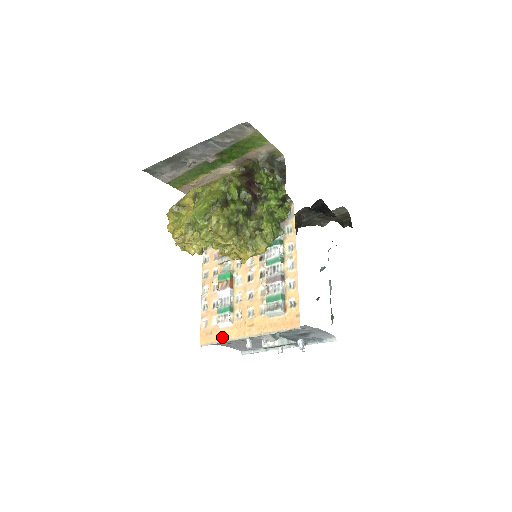
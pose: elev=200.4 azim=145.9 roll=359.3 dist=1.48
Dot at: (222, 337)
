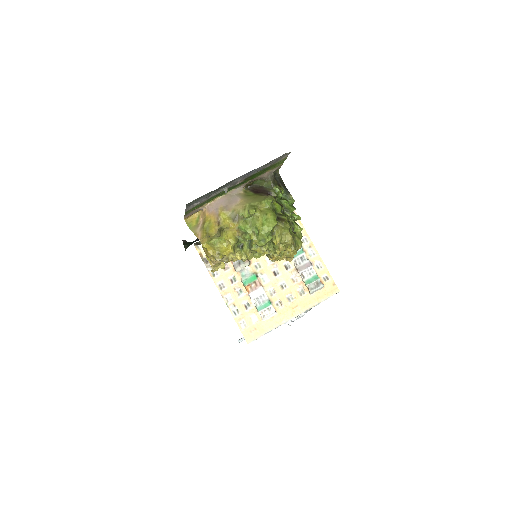
Dot at: (270, 327)
